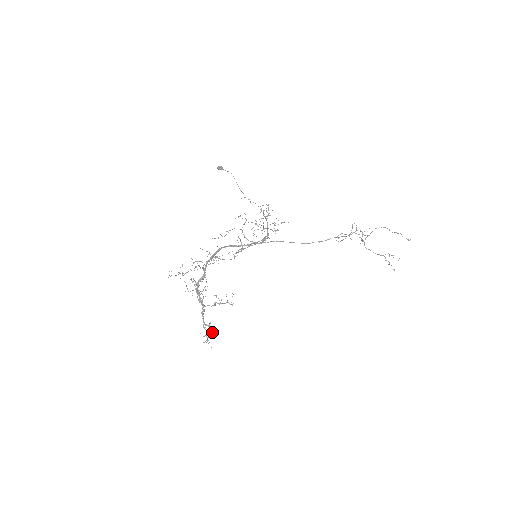
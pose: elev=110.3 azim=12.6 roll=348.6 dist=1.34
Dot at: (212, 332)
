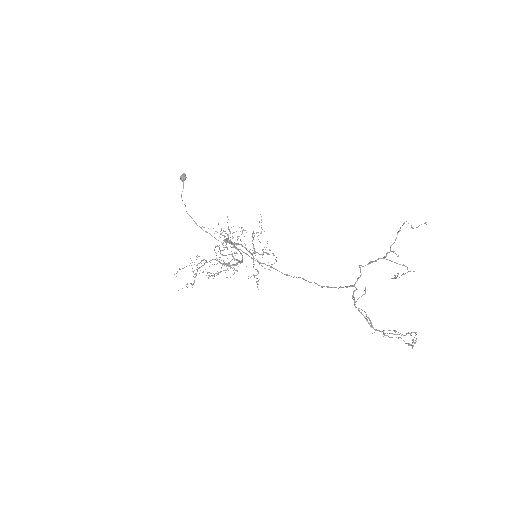
Dot at: occluded
